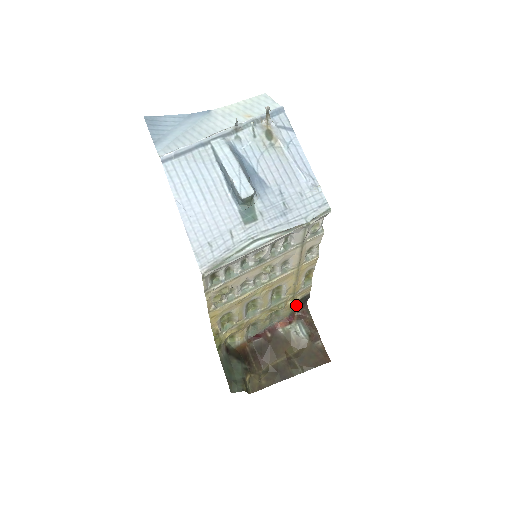
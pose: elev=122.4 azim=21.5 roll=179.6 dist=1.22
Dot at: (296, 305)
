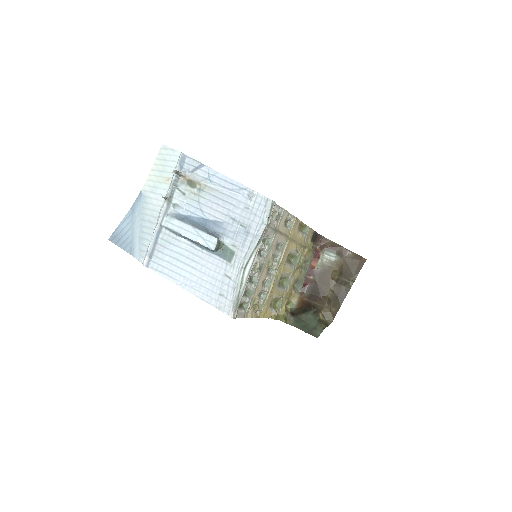
Dot at: (312, 245)
